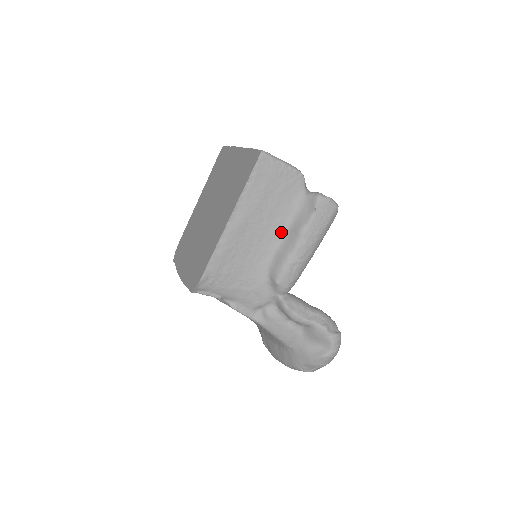
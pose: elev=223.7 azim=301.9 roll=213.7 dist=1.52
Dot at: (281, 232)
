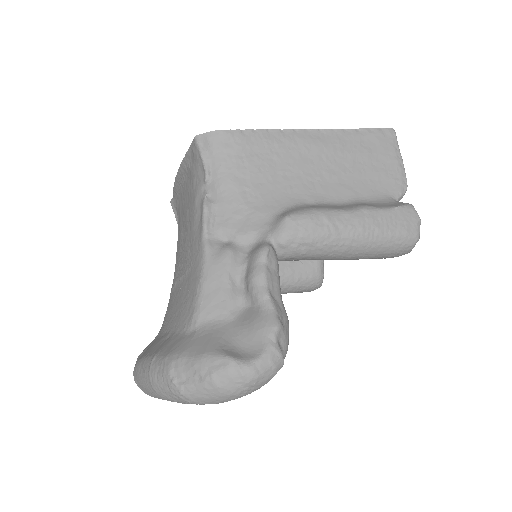
Dot at: (339, 198)
